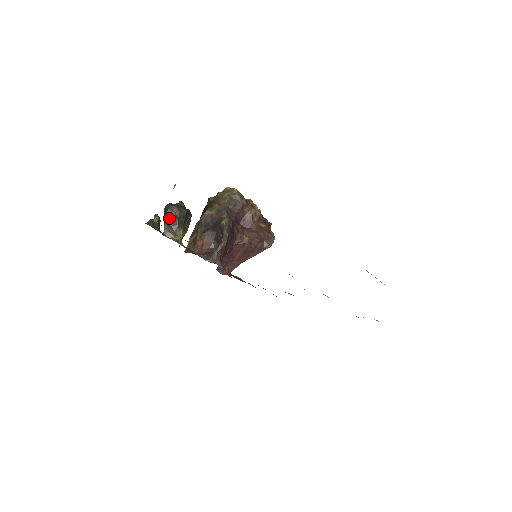
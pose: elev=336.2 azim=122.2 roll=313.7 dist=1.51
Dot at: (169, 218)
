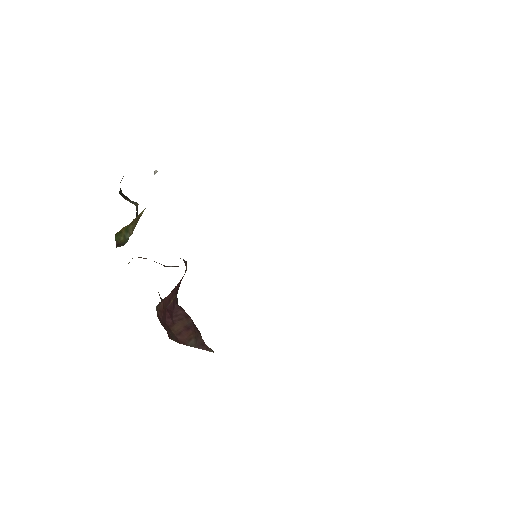
Dot at: (125, 196)
